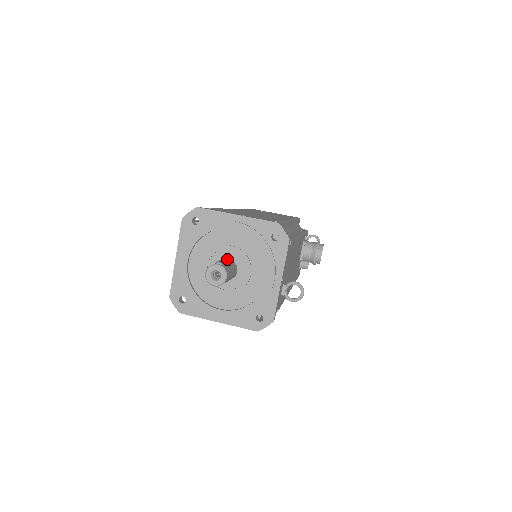
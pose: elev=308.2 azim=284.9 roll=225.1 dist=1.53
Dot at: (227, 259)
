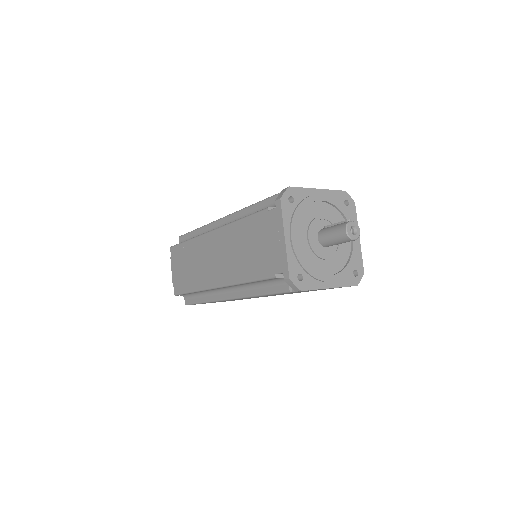
Dot at: (332, 224)
